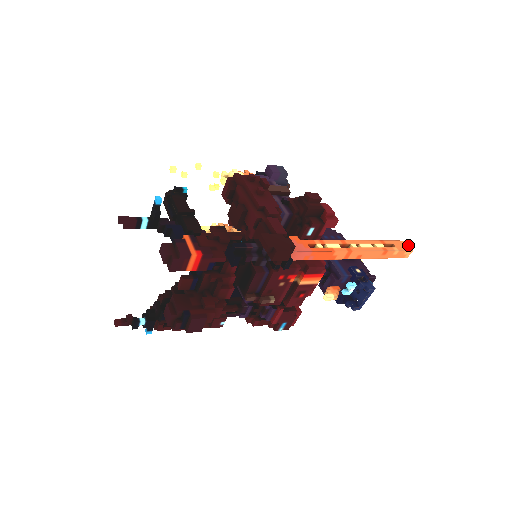
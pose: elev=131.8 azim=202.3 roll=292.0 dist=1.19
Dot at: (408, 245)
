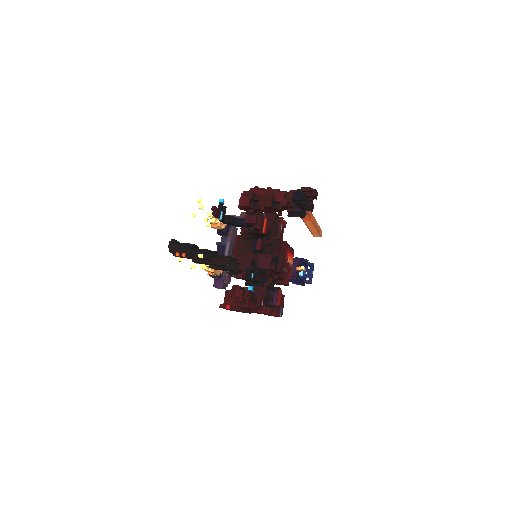
Dot at: occluded
